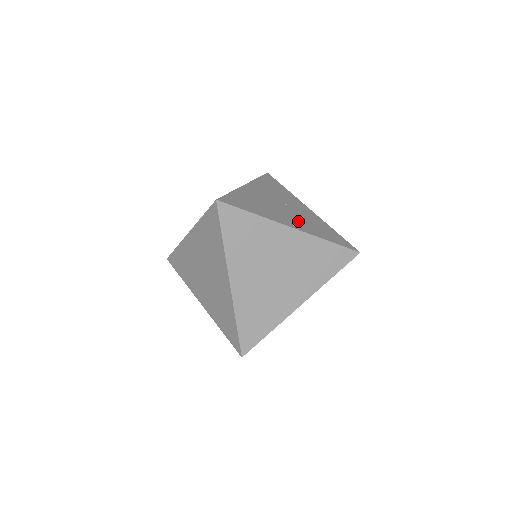
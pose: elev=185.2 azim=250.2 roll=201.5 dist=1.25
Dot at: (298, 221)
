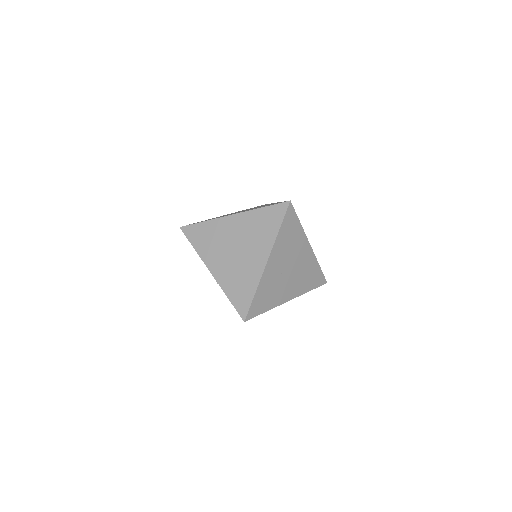
Dot at: occluded
